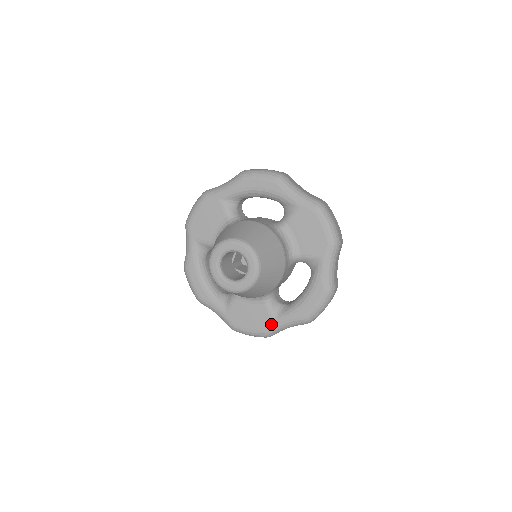
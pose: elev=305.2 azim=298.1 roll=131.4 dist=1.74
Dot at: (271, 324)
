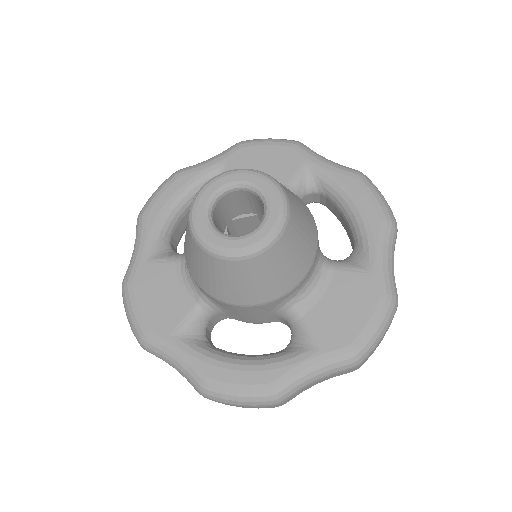
Dot at: (166, 336)
